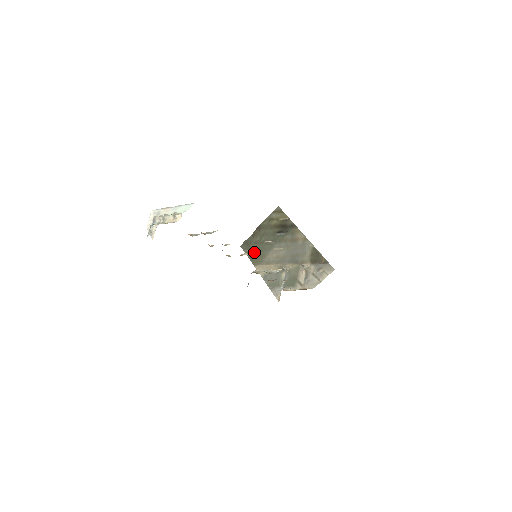
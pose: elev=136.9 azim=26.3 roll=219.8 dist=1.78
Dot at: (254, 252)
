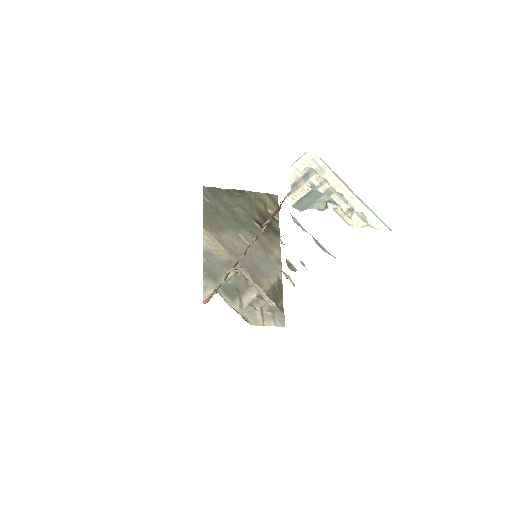
Dot at: (215, 211)
